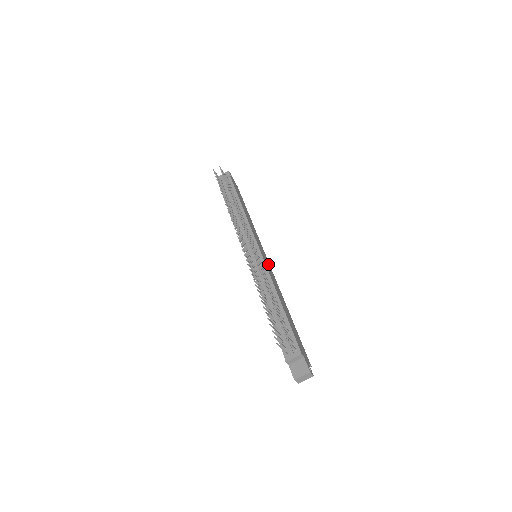
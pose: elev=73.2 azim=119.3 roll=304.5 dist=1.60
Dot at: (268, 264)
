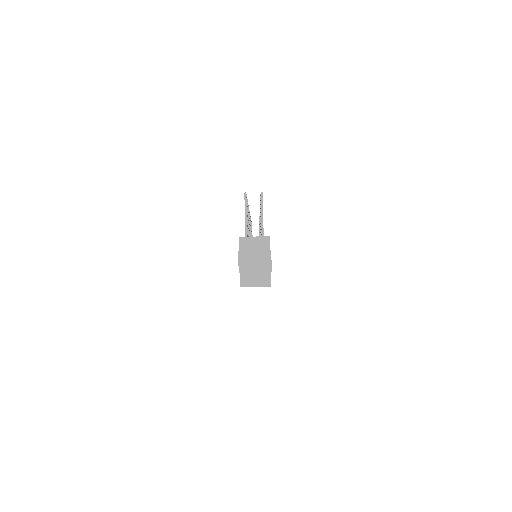
Dot at: occluded
